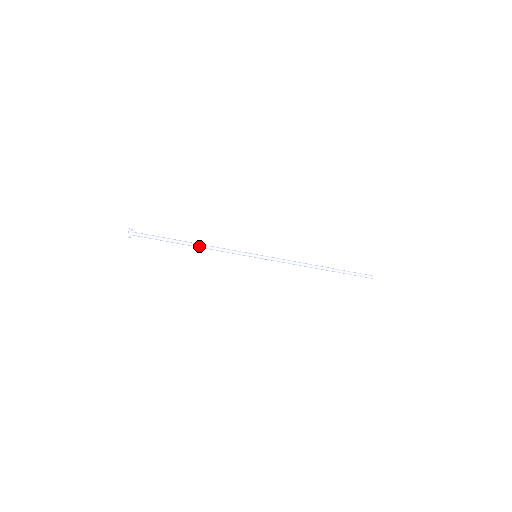
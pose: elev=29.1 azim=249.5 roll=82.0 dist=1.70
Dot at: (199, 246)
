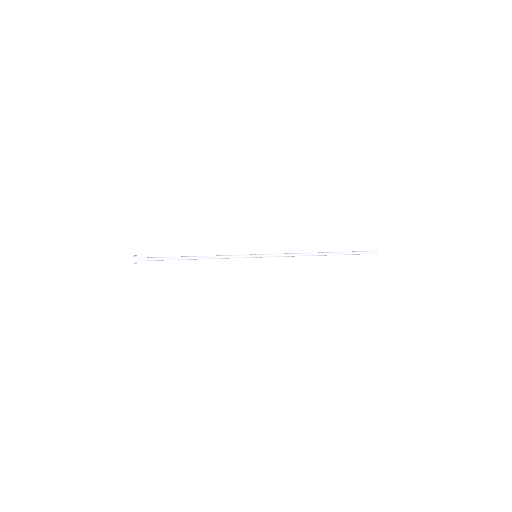
Dot at: occluded
